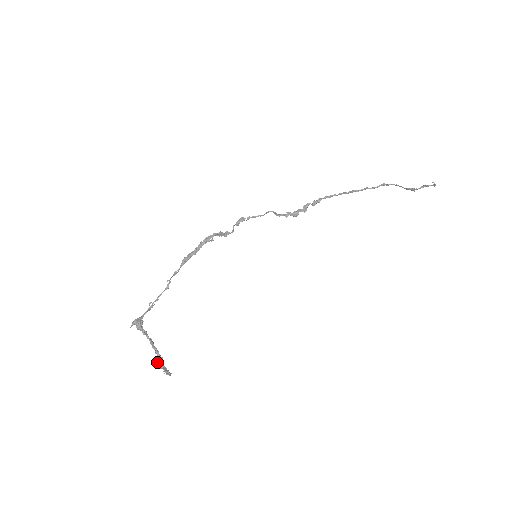
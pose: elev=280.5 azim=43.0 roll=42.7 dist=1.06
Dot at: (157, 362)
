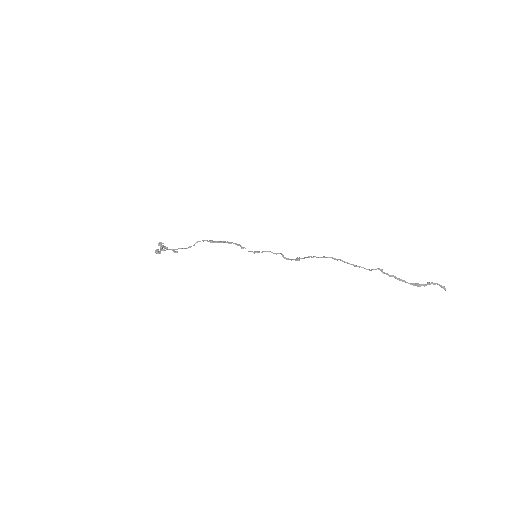
Dot at: occluded
